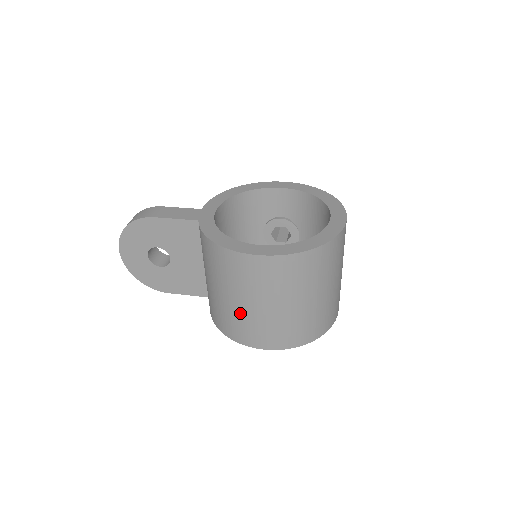
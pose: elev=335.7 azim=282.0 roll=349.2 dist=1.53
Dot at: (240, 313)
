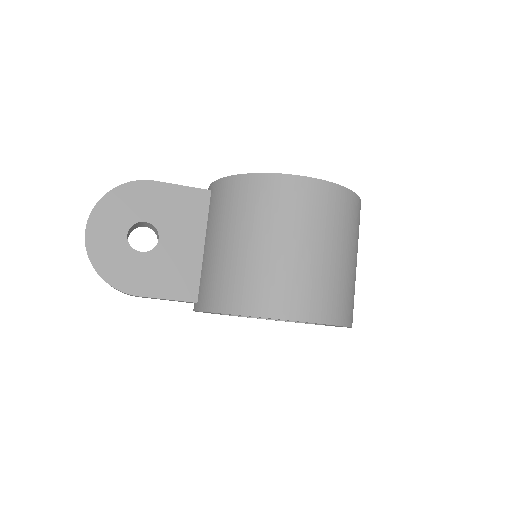
Dot at: (278, 263)
